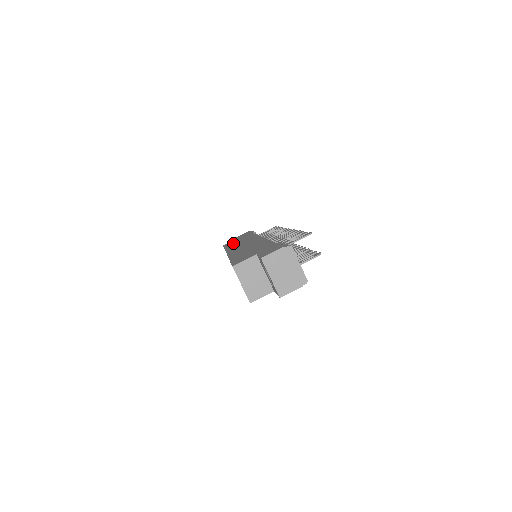
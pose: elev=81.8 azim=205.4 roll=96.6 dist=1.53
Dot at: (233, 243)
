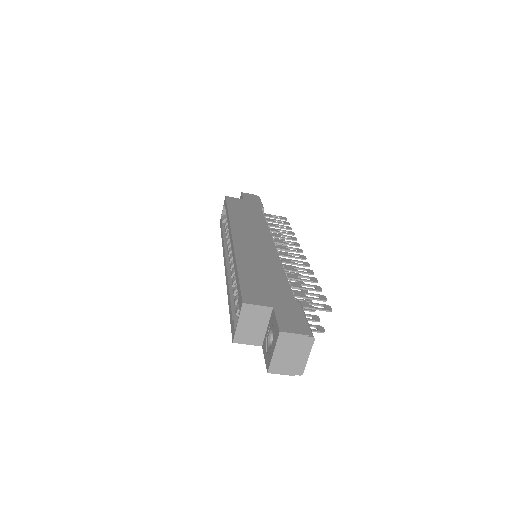
Dot at: (239, 211)
